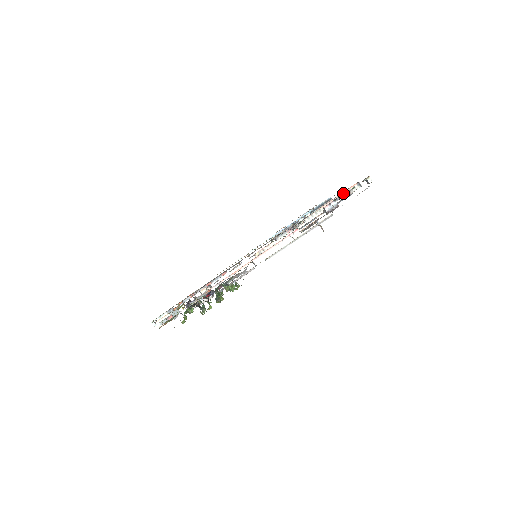
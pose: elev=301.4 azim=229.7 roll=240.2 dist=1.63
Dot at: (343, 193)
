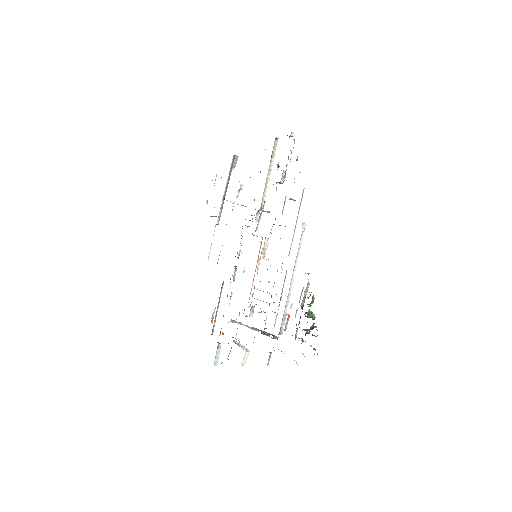
Dot at: (272, 155)
